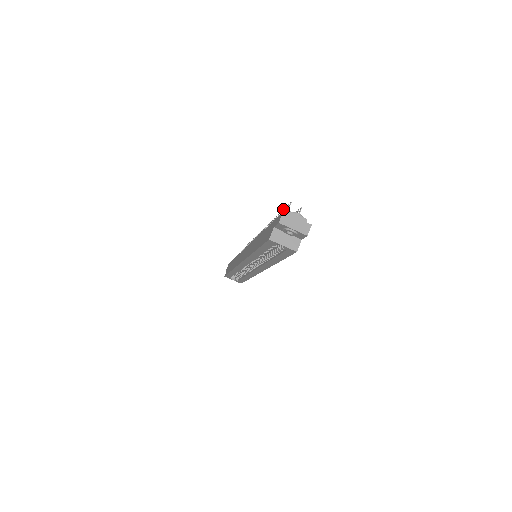
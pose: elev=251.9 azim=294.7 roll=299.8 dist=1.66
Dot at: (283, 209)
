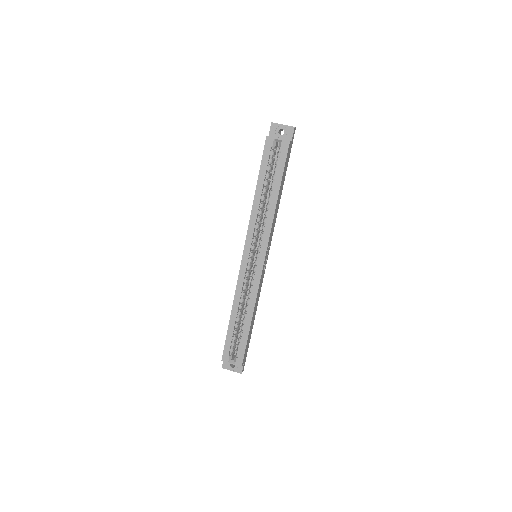
Dot at: occluded
